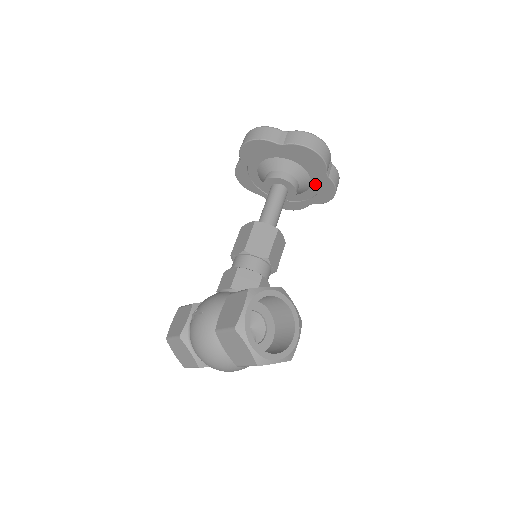
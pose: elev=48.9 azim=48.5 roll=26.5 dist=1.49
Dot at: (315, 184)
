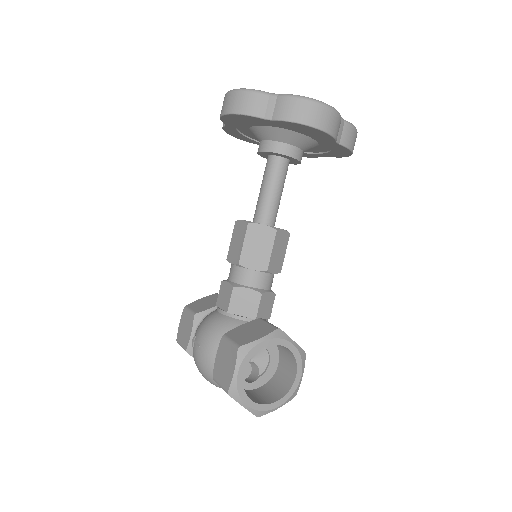
Dot at: (324, 145)
